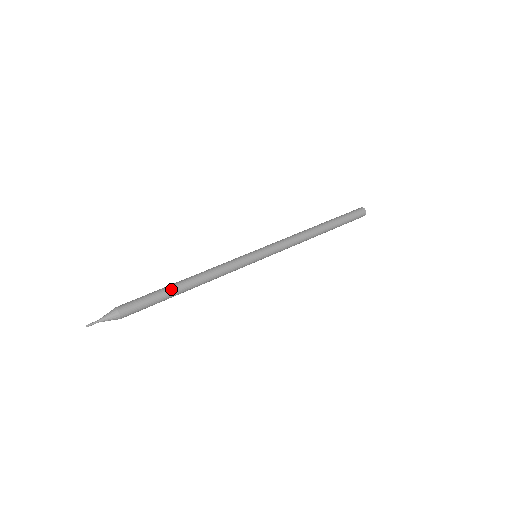
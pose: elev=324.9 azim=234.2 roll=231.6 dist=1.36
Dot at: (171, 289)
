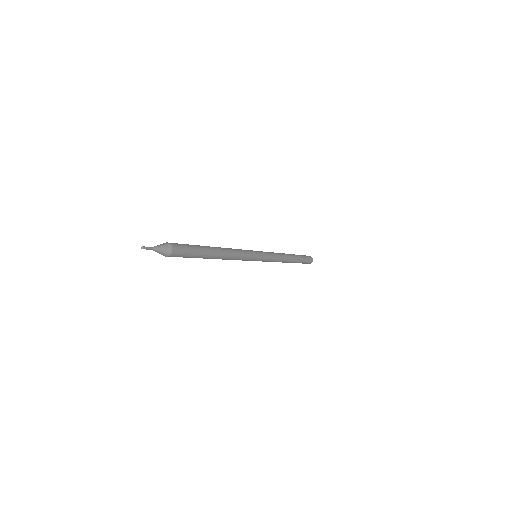
Dot at: (209, 249)
